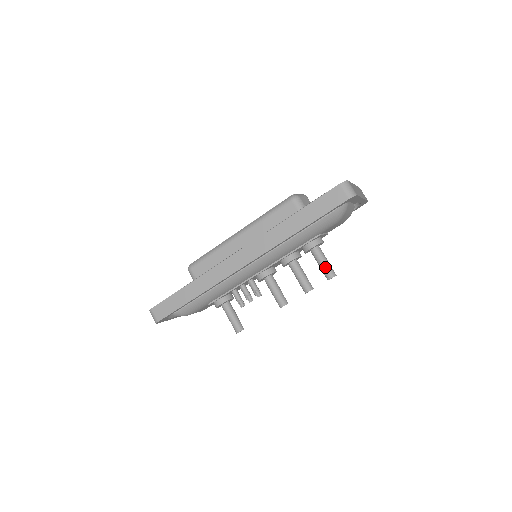
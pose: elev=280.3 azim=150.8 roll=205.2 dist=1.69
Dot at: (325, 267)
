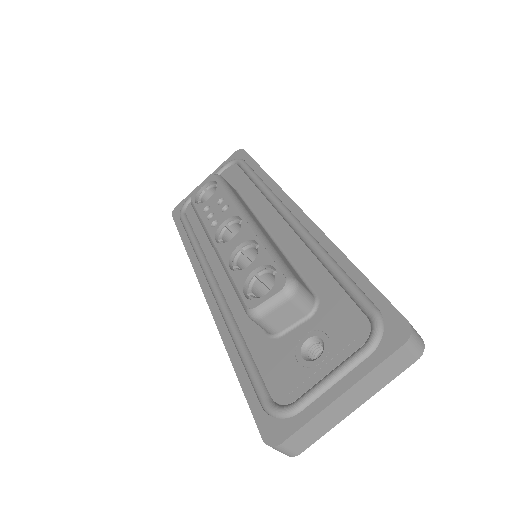
Dot at: occluded
